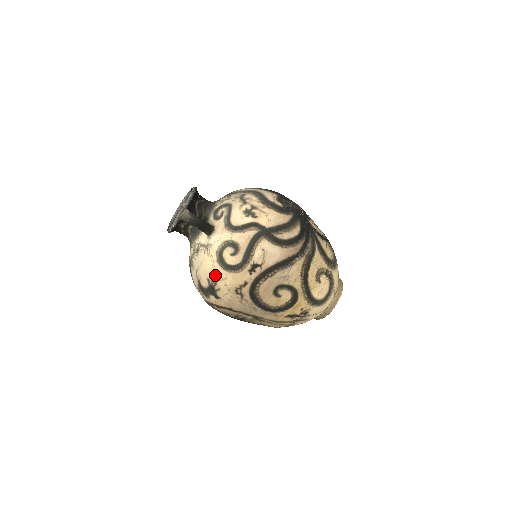
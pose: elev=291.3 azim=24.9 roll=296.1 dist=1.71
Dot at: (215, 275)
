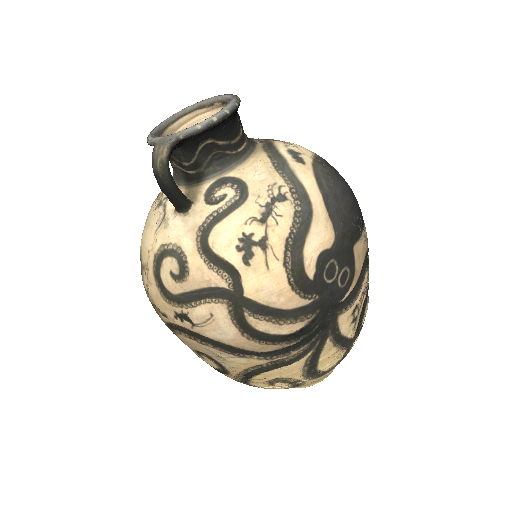
Dot at: (145, 263)
